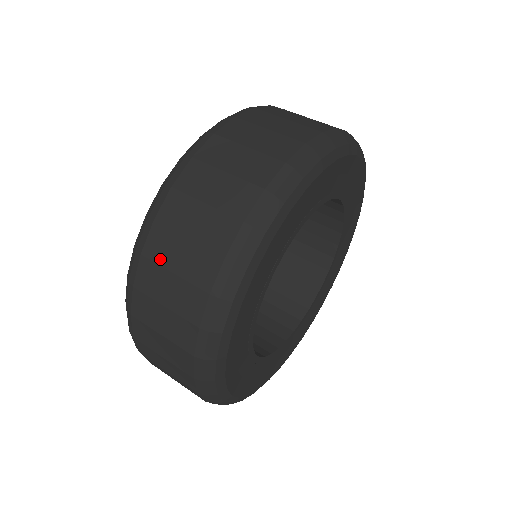
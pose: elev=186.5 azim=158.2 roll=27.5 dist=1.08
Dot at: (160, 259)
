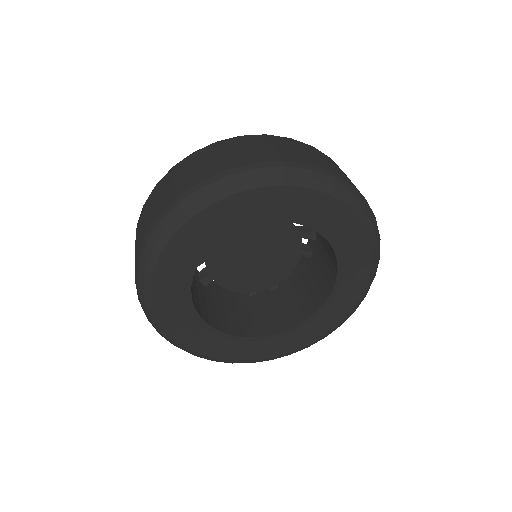
Dot at: occluded
